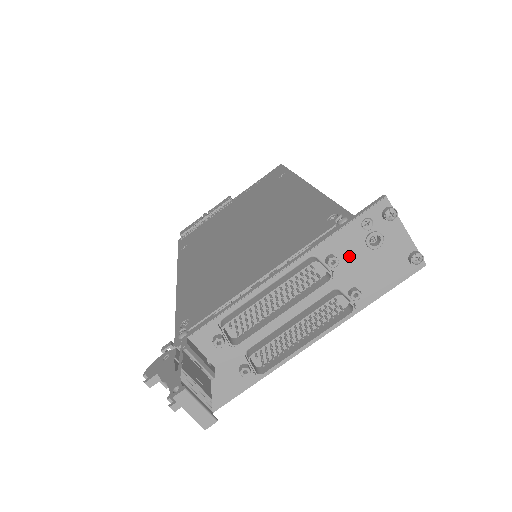
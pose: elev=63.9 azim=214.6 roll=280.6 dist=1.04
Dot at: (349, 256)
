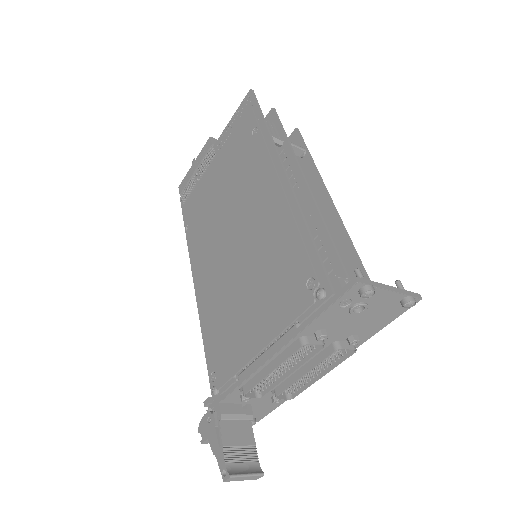
Dot at: (337, 324)
